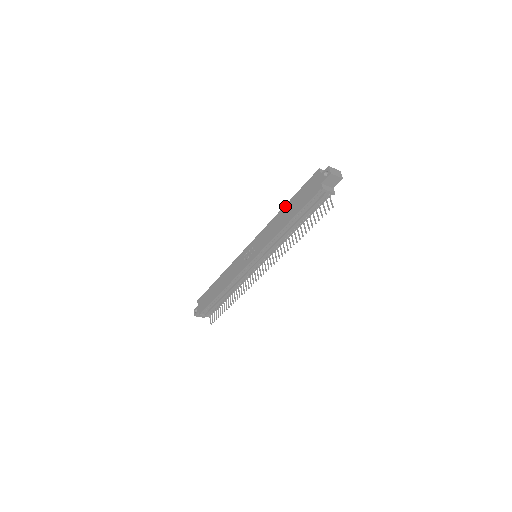
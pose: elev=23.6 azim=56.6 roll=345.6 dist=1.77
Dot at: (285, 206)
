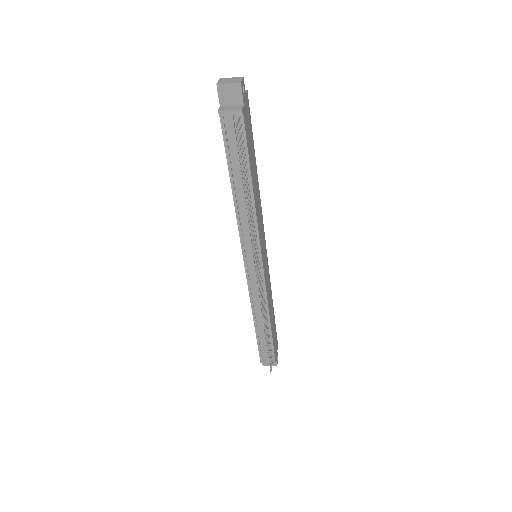
Dot at: occluded
